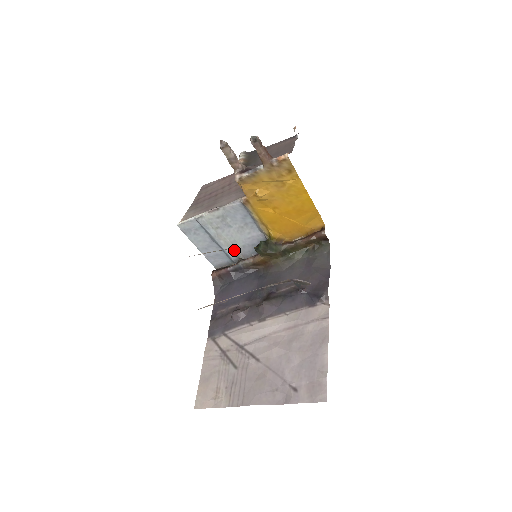
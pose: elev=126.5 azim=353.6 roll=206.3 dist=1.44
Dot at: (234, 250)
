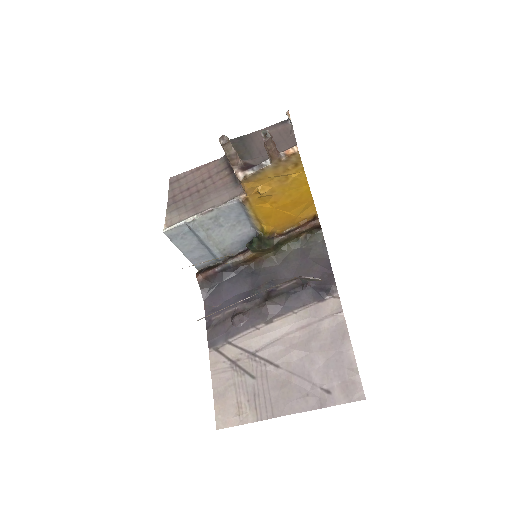
Dot at: (221, 249)
